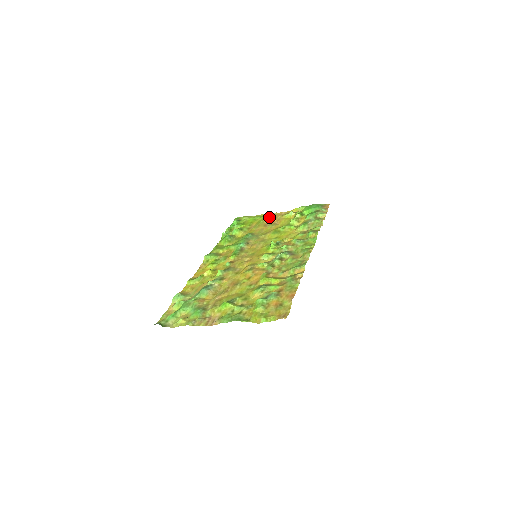
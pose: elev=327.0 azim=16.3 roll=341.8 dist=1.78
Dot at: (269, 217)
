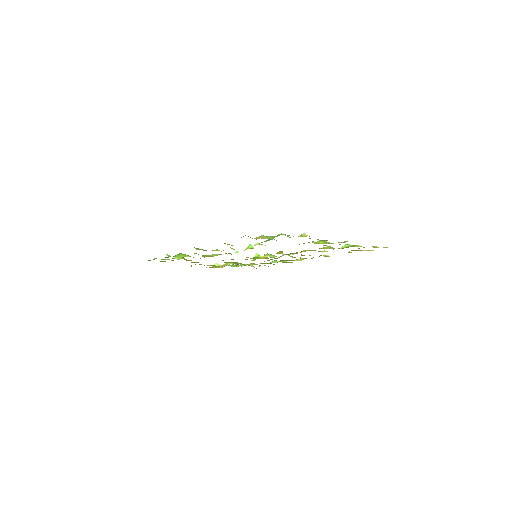
Dot at: occluded
